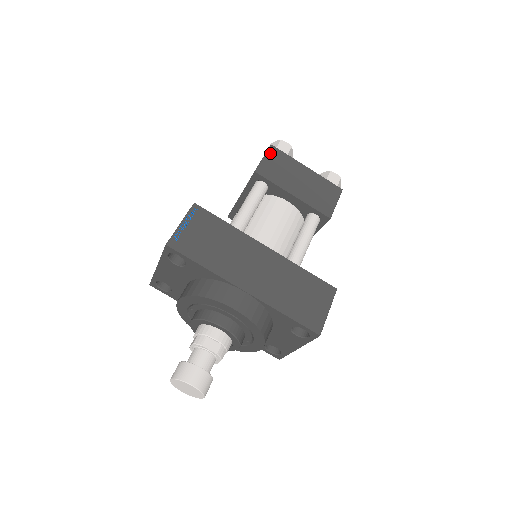
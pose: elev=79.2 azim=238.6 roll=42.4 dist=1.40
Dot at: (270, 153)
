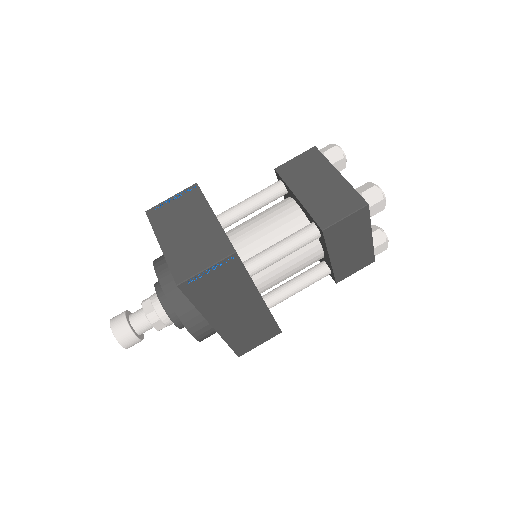
Dot at: (357, 214)
